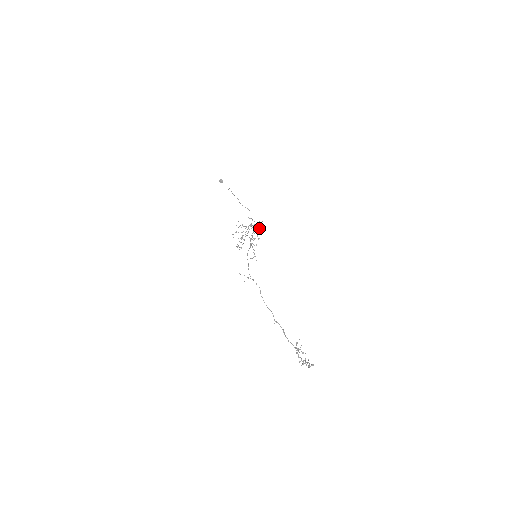
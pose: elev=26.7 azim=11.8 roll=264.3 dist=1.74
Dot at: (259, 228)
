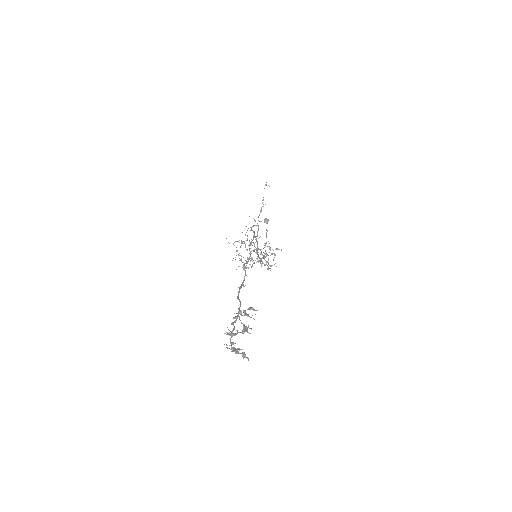
Dot at: occluded
